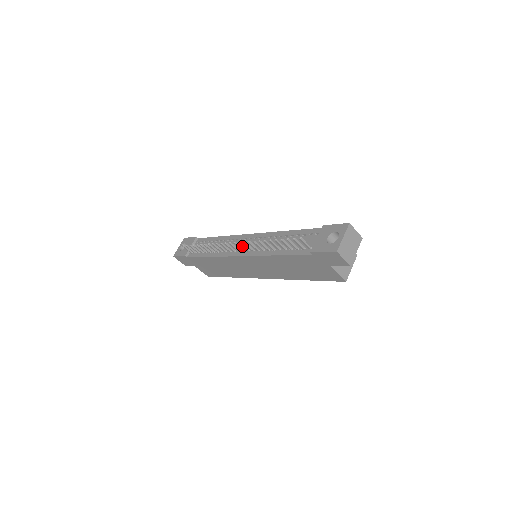
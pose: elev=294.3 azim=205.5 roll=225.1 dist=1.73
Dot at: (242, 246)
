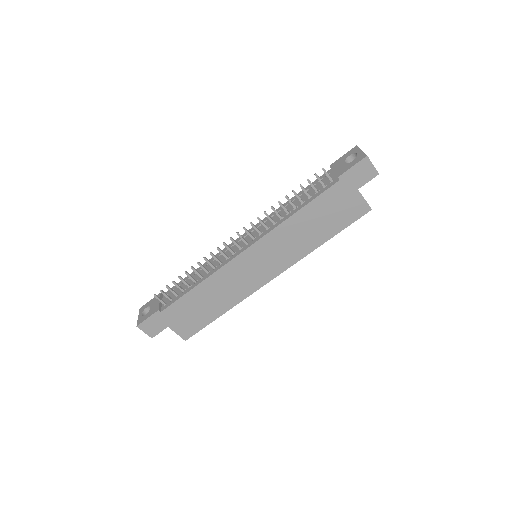
Dot at: (248, 233)
